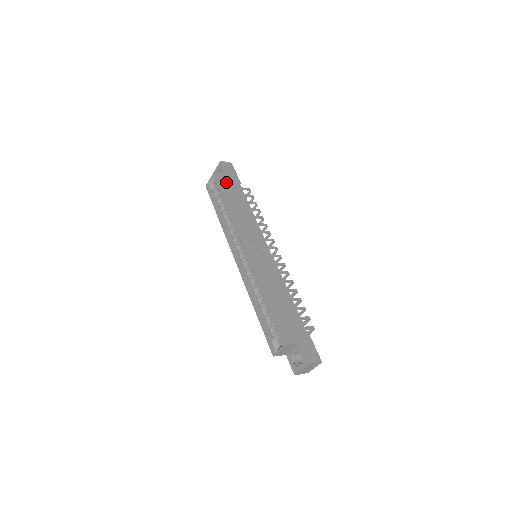
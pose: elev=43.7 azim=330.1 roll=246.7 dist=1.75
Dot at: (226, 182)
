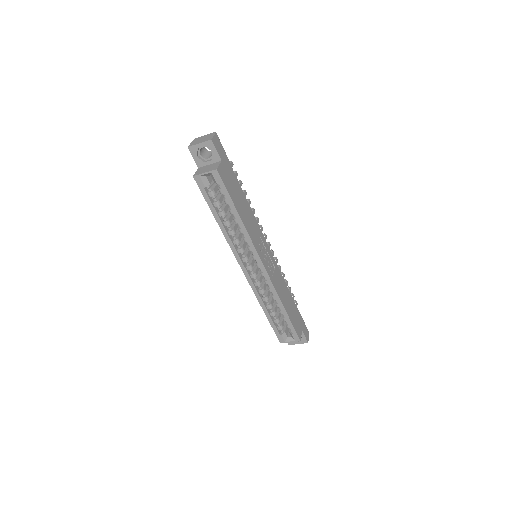
Dot at: (227, 179)
